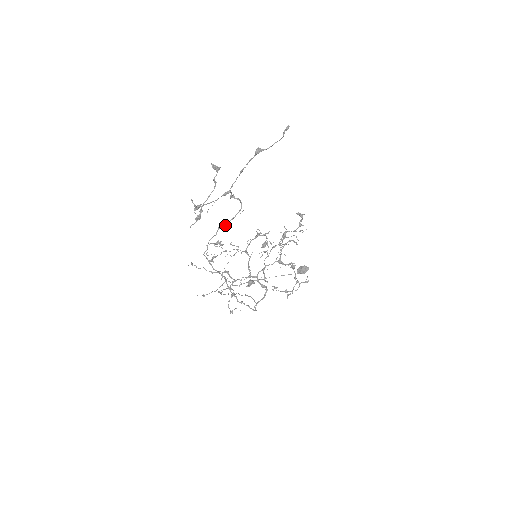
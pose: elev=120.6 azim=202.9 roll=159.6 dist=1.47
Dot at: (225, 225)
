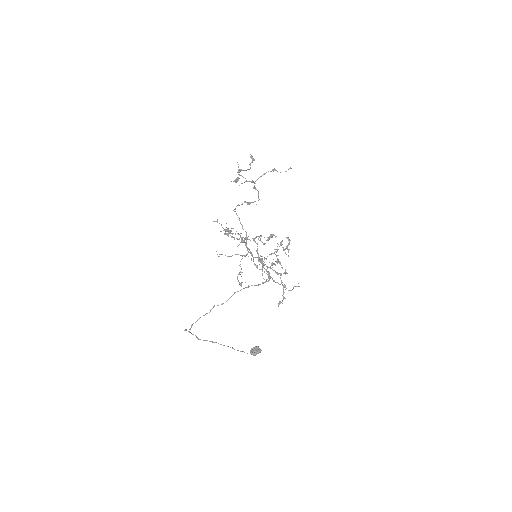
Dot at: (249, 202)
